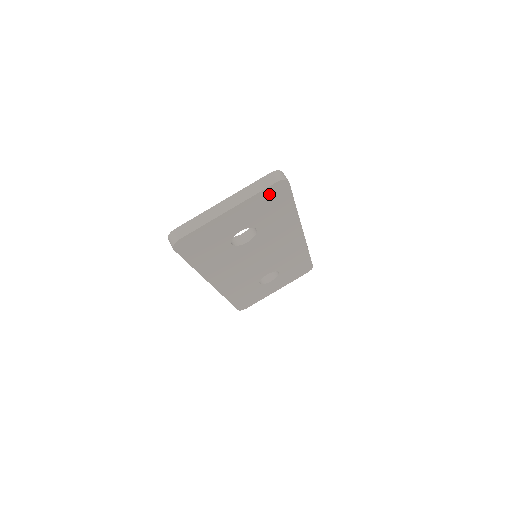
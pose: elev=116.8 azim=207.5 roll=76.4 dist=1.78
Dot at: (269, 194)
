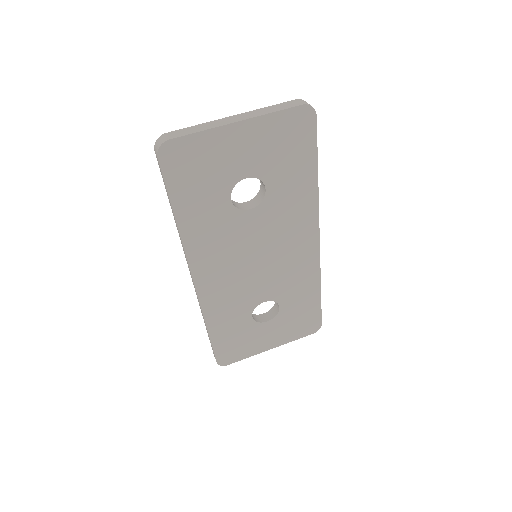
Dot at: (290, 124)
